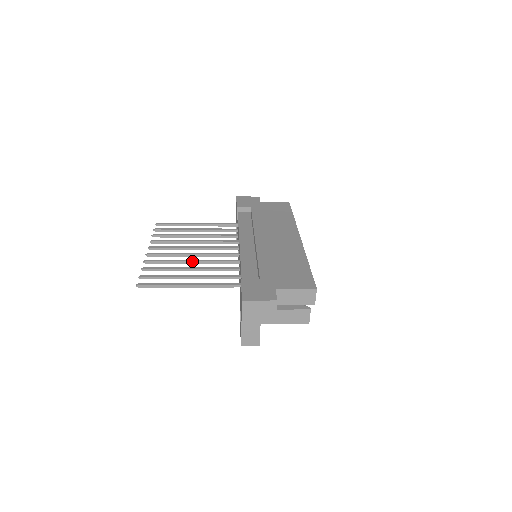
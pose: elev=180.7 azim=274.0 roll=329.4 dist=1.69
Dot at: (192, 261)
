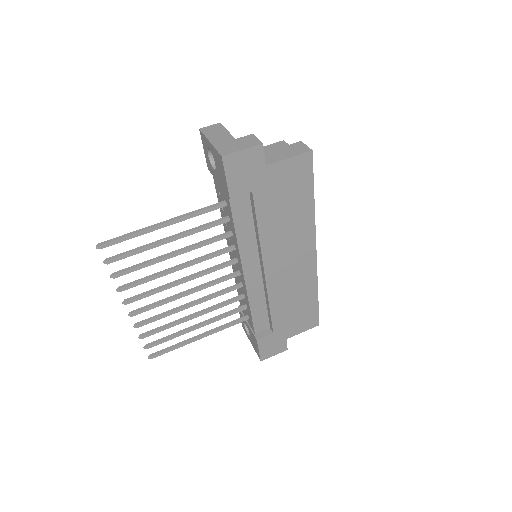
Dot at: occluded
